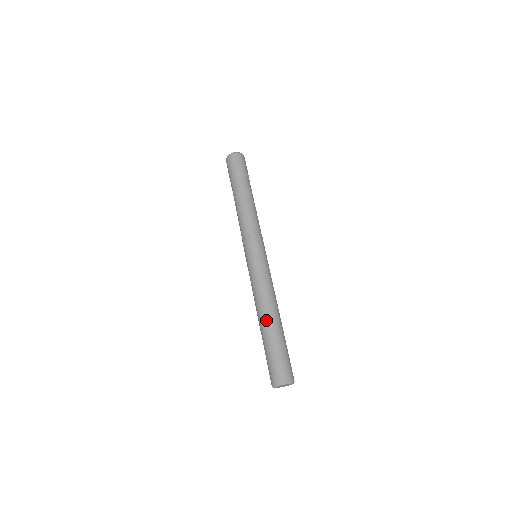
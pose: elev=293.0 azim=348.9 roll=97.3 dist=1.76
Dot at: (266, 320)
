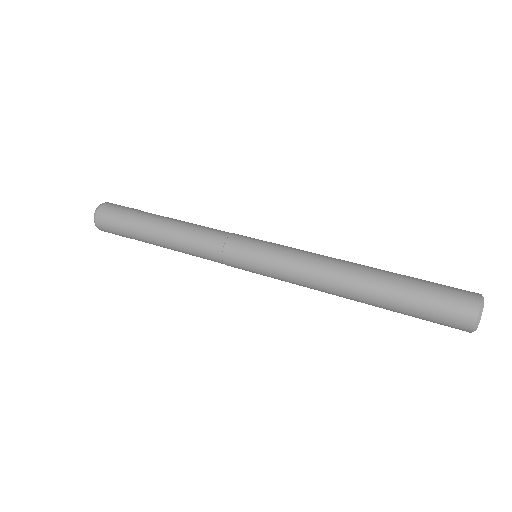
Dot at: (363, 287)
